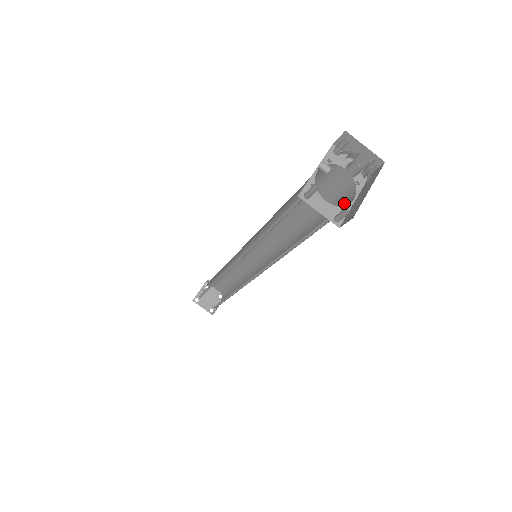
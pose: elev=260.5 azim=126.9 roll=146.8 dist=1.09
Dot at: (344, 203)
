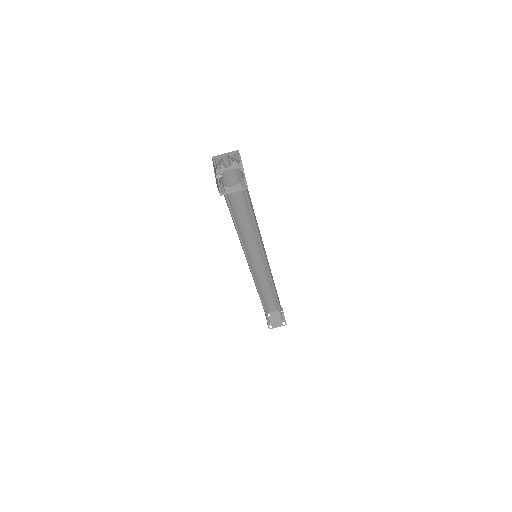
Dot at: occluded
